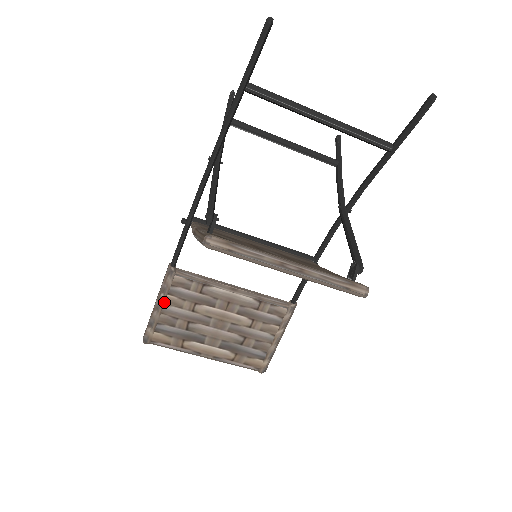
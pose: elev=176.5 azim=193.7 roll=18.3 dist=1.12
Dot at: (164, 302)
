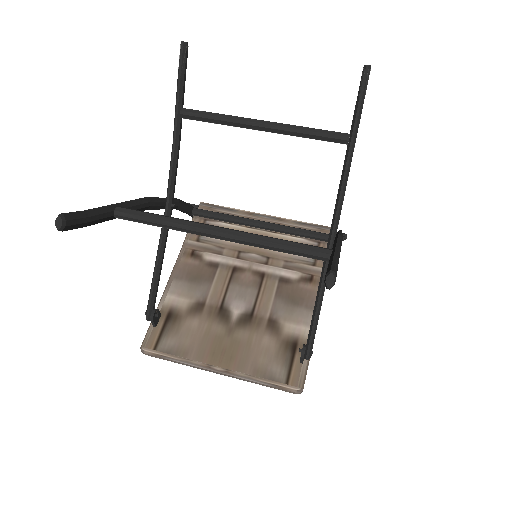
Dot at: occluded
